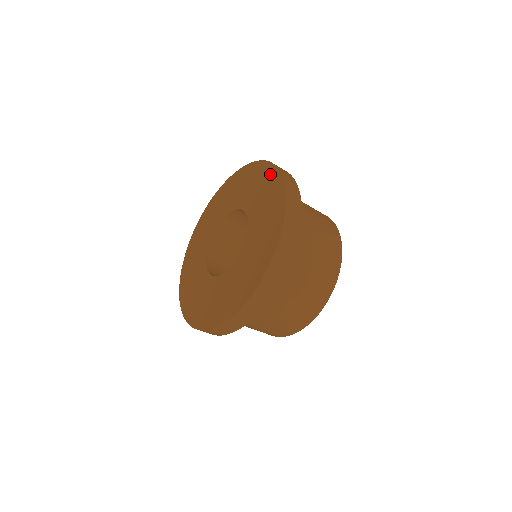
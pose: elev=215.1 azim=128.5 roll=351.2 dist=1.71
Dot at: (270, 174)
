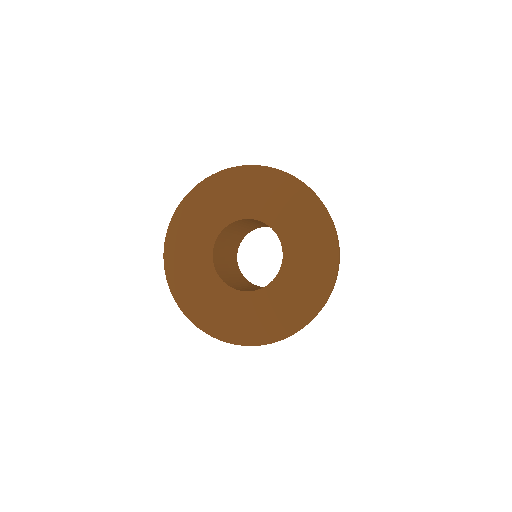
Dot at: (325, 279)
